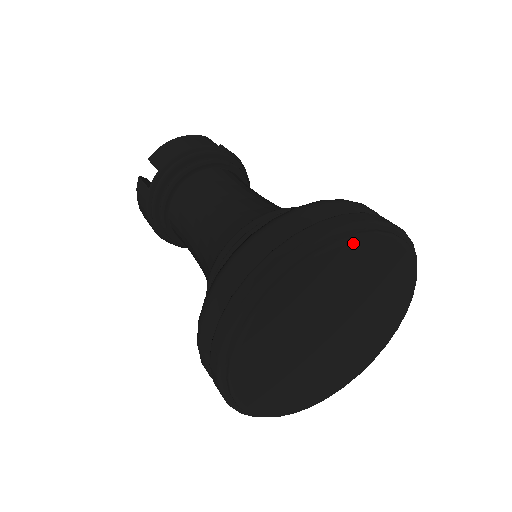
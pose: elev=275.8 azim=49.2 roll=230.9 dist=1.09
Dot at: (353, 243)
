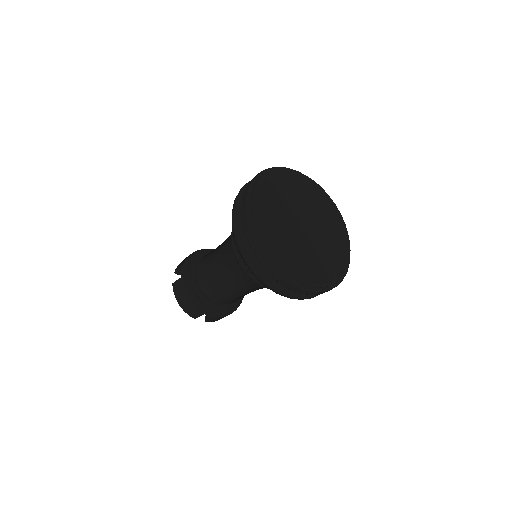
Dot at: (282, 171)
